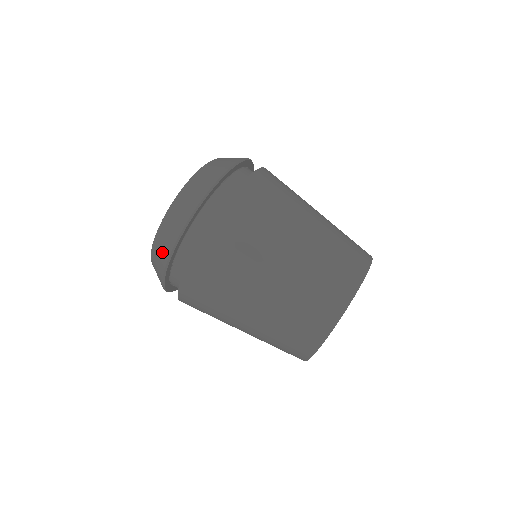
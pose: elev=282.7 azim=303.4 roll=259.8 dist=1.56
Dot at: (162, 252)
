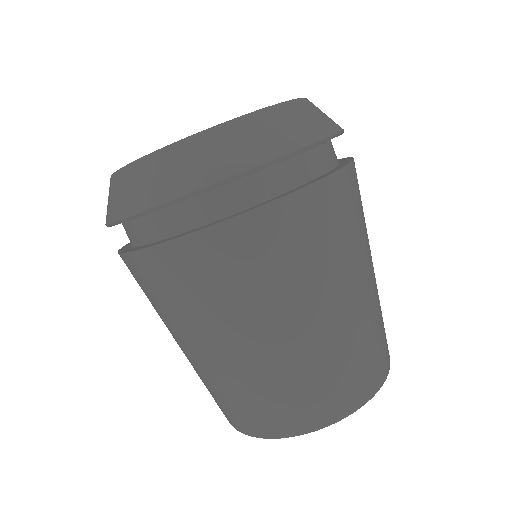
Dot at: (109, 205)
